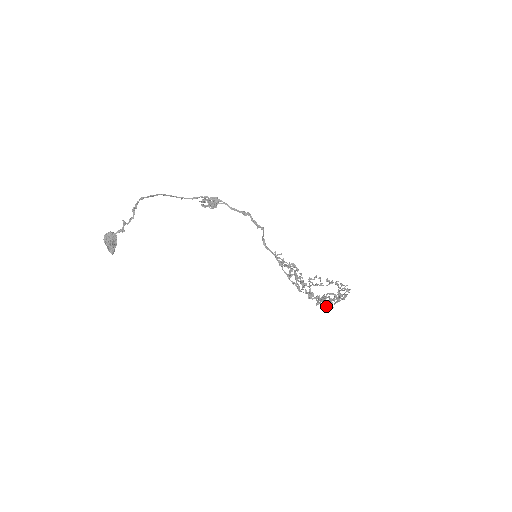
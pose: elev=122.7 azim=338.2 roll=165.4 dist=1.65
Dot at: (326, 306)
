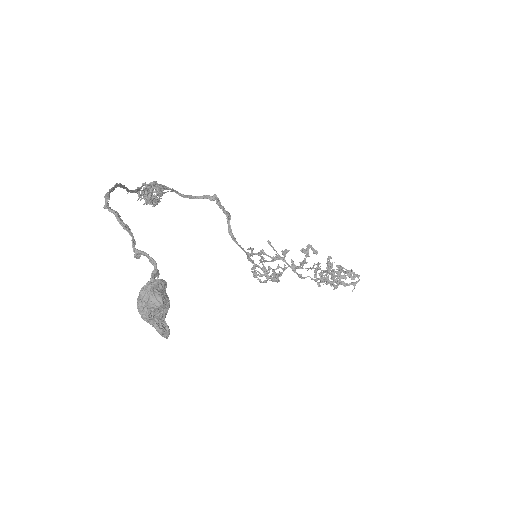
Dot at: (349, 284)
